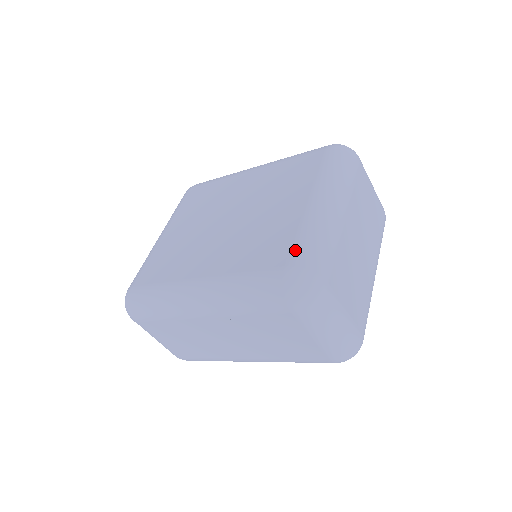
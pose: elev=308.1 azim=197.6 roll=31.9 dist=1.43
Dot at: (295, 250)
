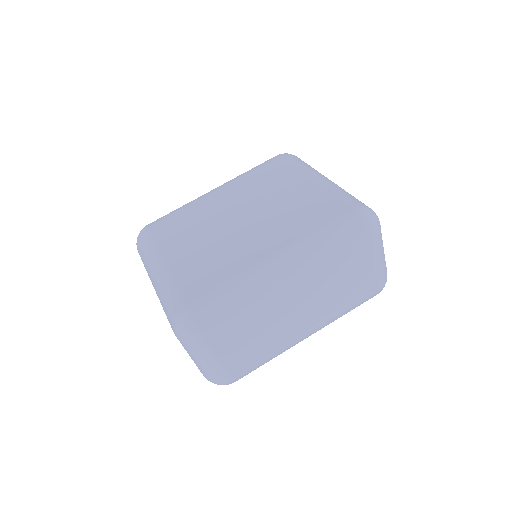
Dot at: (345, 200)
